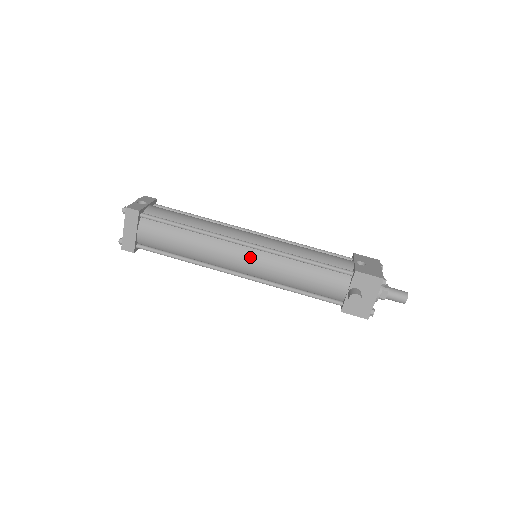
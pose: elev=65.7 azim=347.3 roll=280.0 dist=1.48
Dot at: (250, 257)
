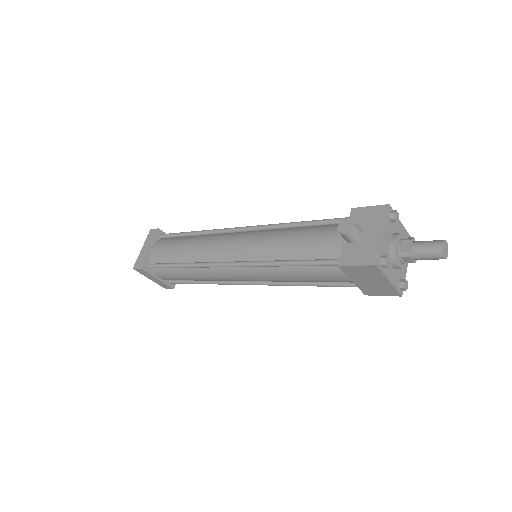
Dot at: (241, 238)
